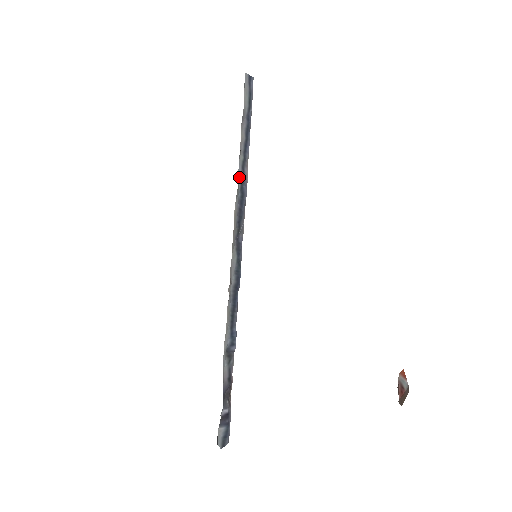
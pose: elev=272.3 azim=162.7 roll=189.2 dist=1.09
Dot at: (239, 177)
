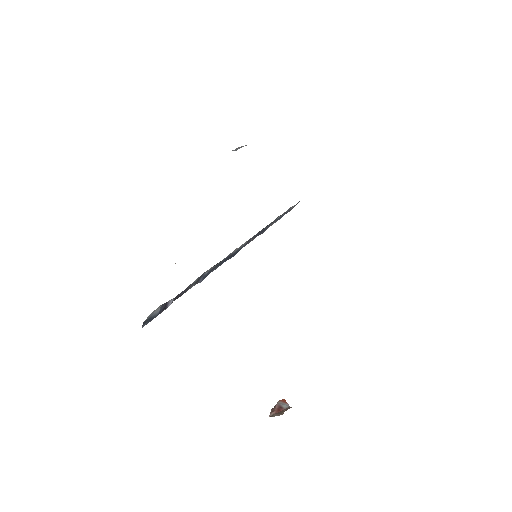
Dot at: (273, 221)
